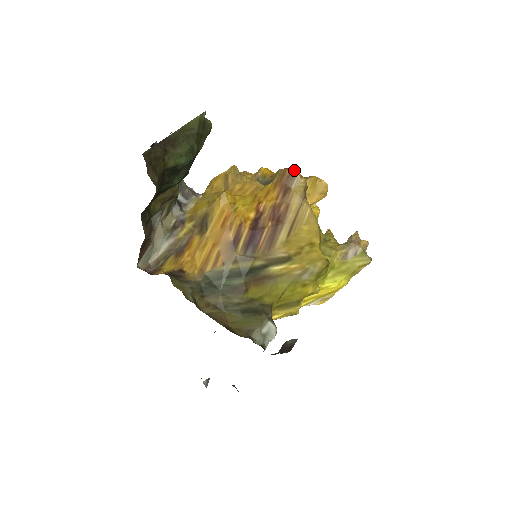
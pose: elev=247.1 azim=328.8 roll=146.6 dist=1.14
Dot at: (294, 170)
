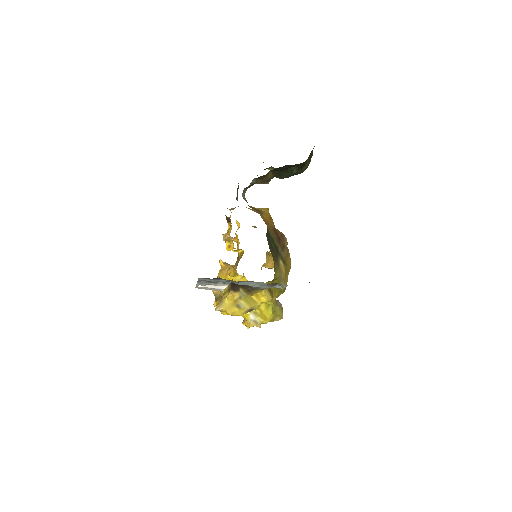
Dot at: occluded
